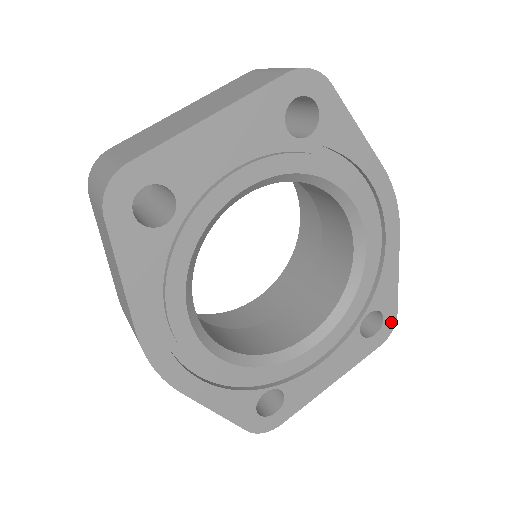
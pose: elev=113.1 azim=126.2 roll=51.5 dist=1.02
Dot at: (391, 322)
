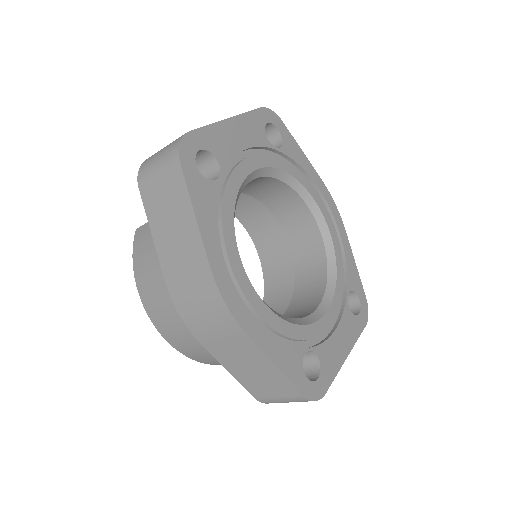
Dot at: (365, 305)
